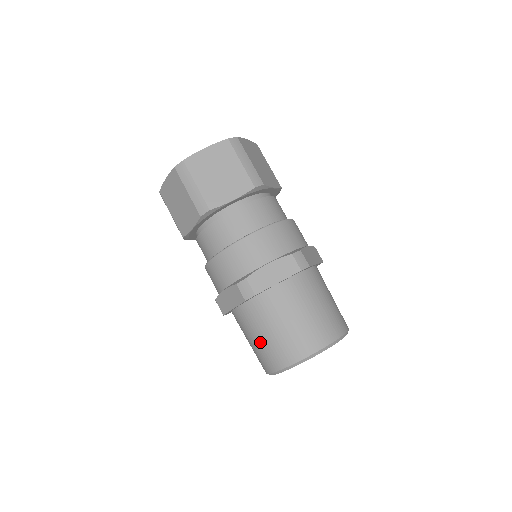
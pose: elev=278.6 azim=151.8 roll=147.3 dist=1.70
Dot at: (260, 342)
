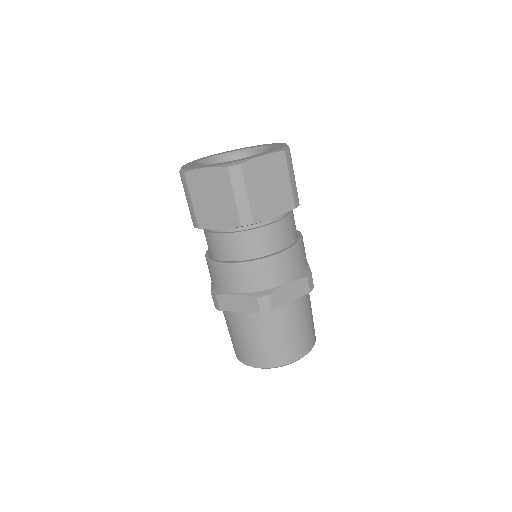
Dot at: (254, 343)
